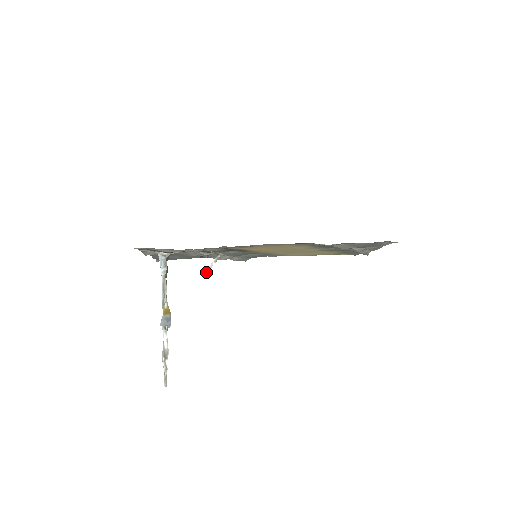
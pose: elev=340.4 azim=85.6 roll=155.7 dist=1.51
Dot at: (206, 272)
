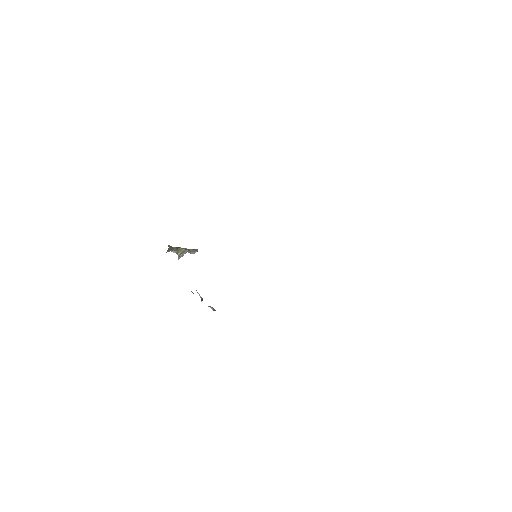
Dot at: (197, 292)
